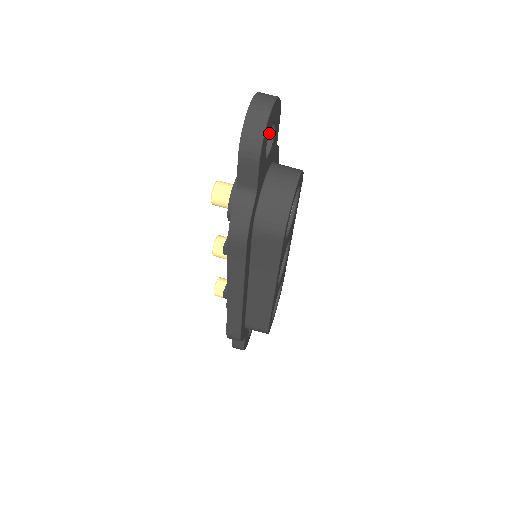
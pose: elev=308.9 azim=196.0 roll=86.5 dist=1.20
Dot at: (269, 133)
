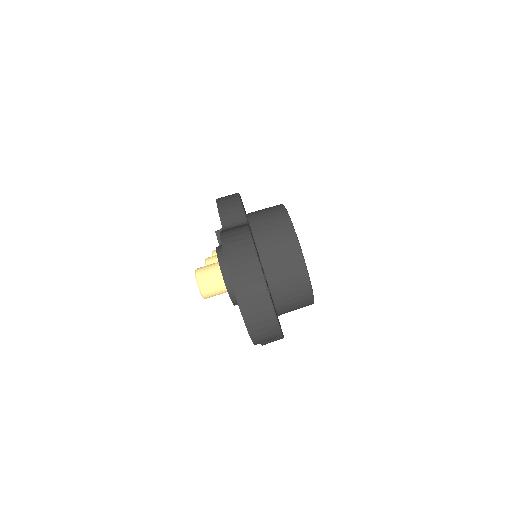
Dot at: occluded
